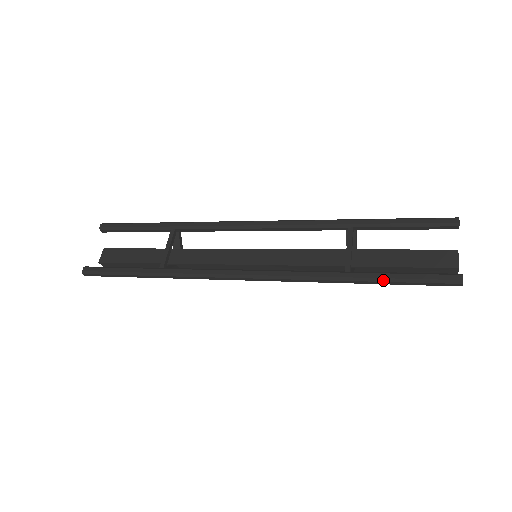
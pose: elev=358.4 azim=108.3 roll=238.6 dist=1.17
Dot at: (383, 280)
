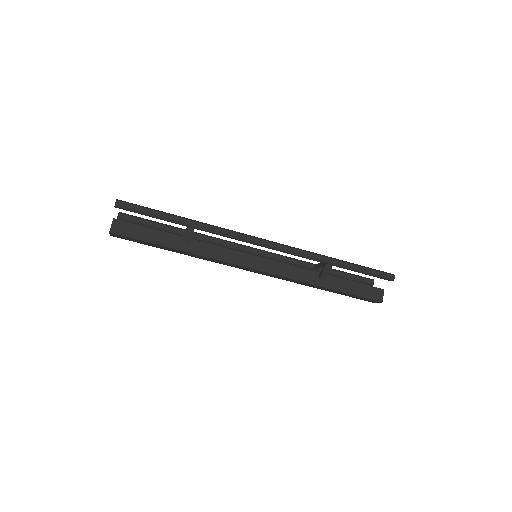
Dot at: (353, 264)
